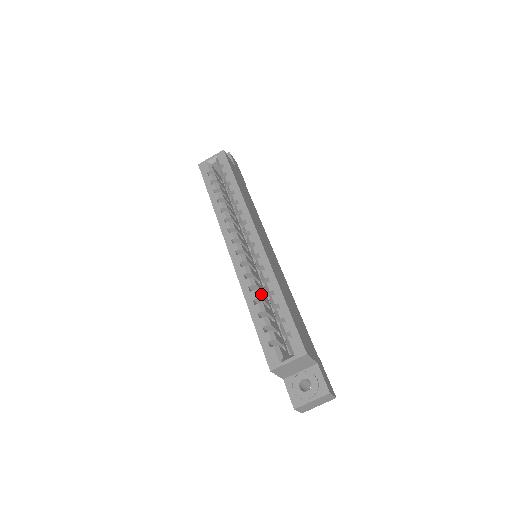
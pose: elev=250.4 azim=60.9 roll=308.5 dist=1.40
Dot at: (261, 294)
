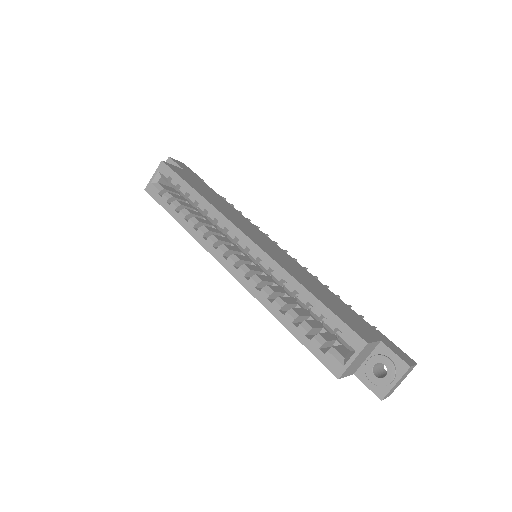
Dot at: (284, 298)
